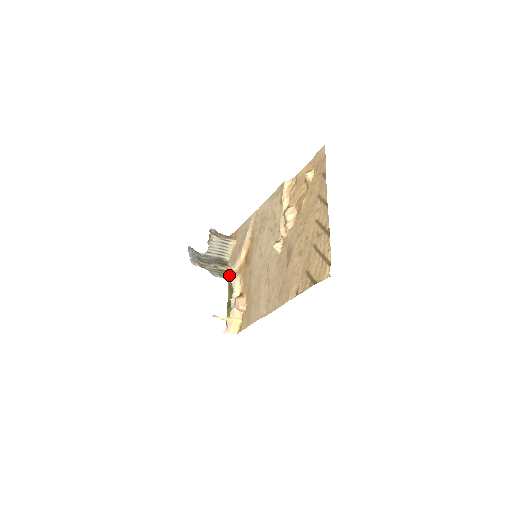
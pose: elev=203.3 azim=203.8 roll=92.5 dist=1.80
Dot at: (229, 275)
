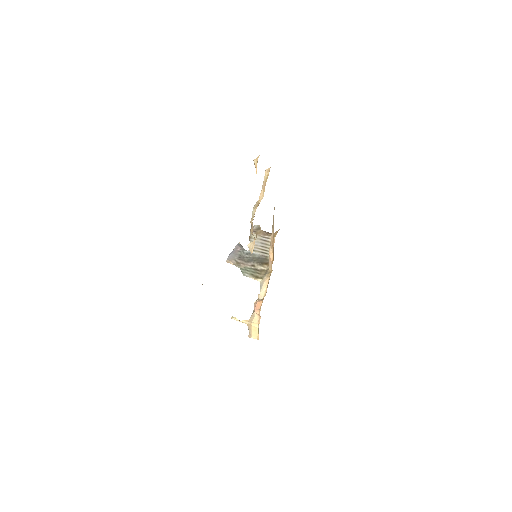
Dot at: (262, 275)
